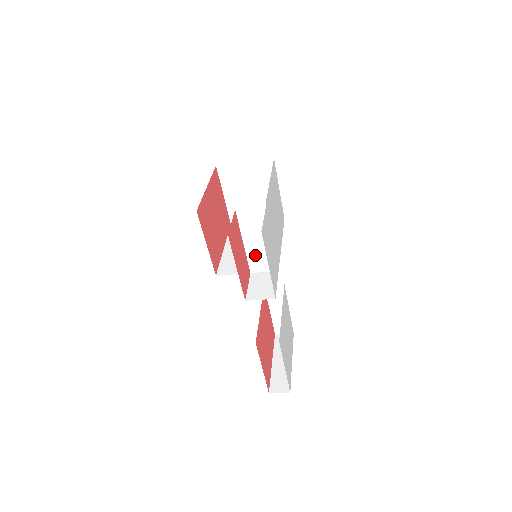
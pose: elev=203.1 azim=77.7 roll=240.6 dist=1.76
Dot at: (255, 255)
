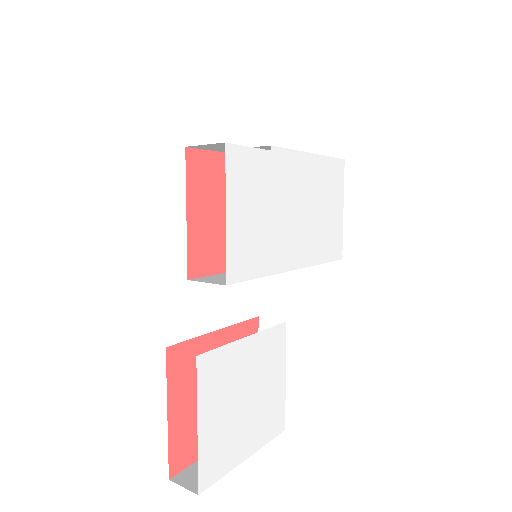
Dot at: occluded
